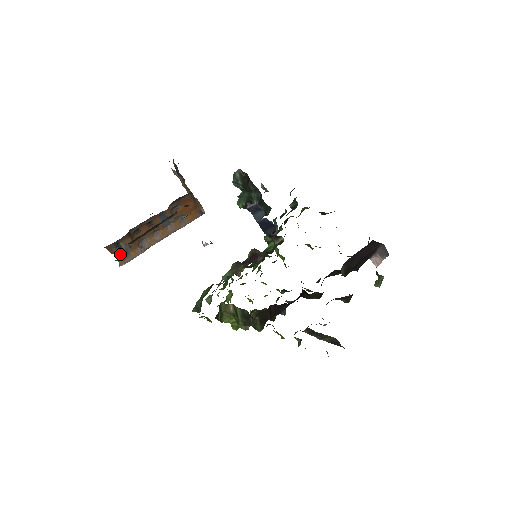
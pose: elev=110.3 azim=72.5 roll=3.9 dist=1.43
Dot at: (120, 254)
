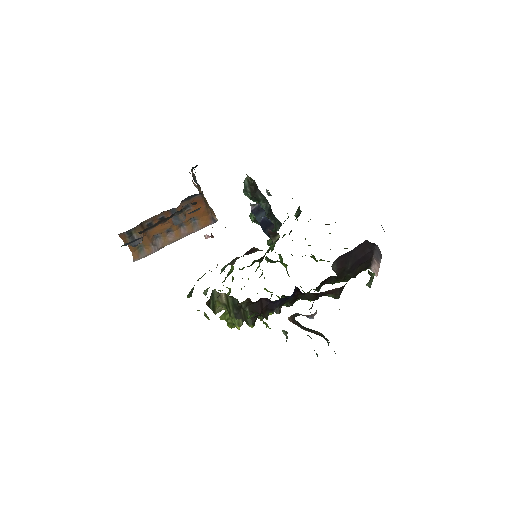
Dot at: (132, 245)
